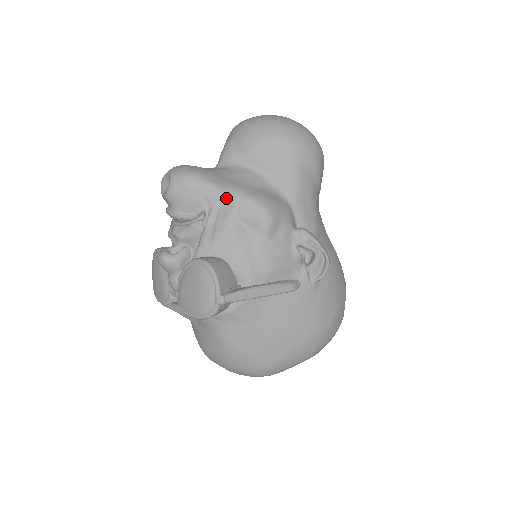
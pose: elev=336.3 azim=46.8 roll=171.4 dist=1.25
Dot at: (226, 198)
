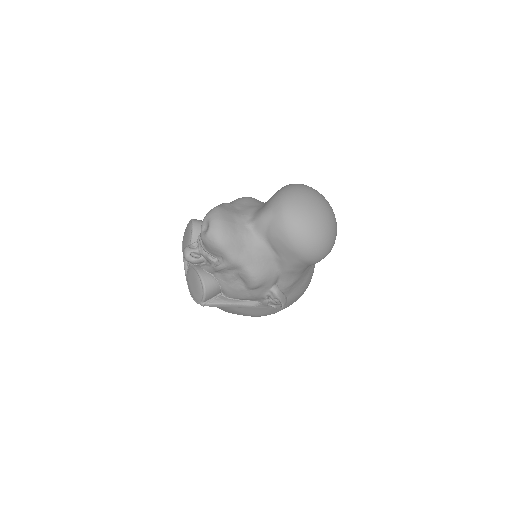
Dot at: (234, 265)
